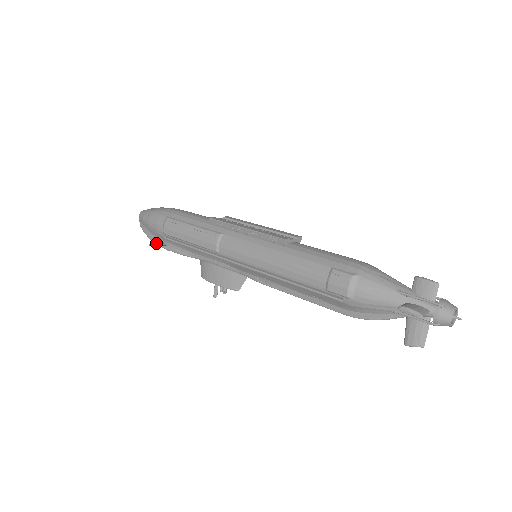
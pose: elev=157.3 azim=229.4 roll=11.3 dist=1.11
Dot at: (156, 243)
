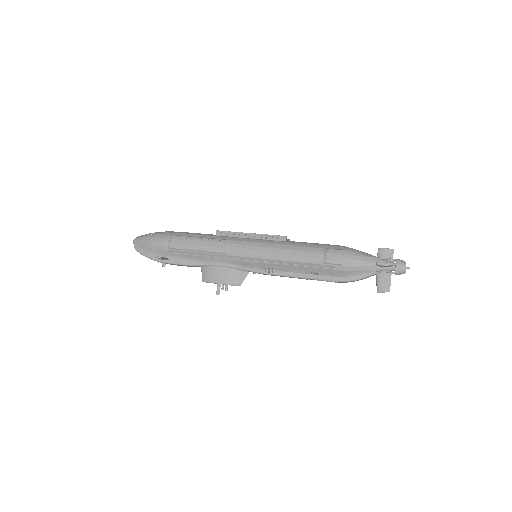
Dot at: (161, 257)
